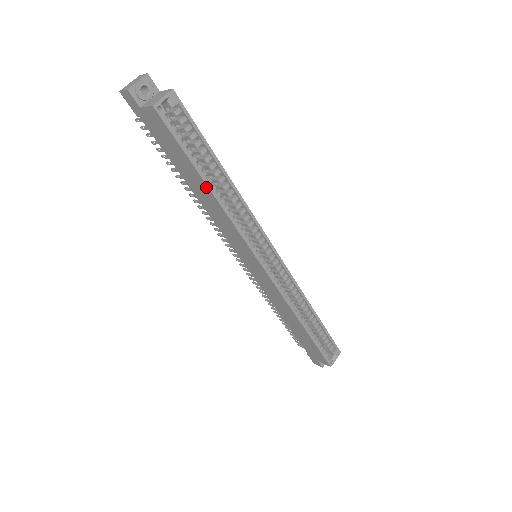
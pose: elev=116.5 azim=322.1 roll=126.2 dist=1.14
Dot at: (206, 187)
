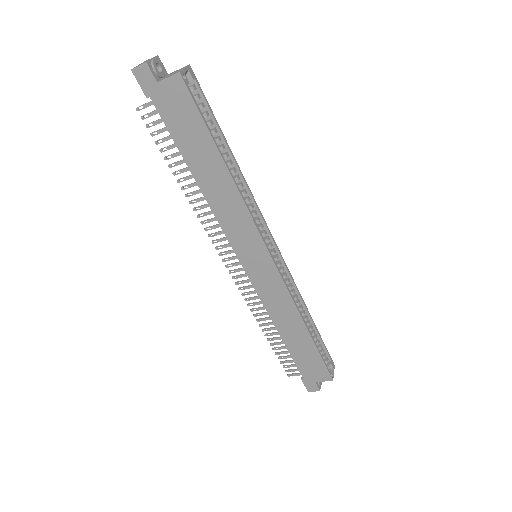
Dot at: (222, 166)
